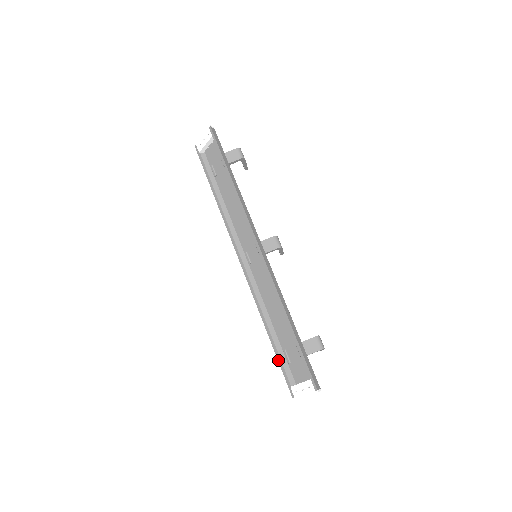
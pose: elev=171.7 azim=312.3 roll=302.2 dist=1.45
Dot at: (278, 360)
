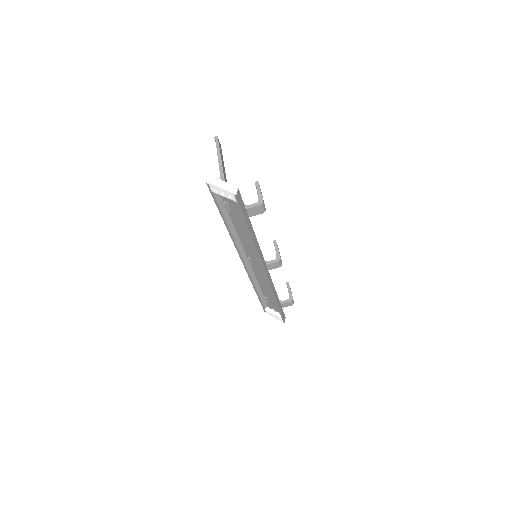
Dot at: (260, 301)
